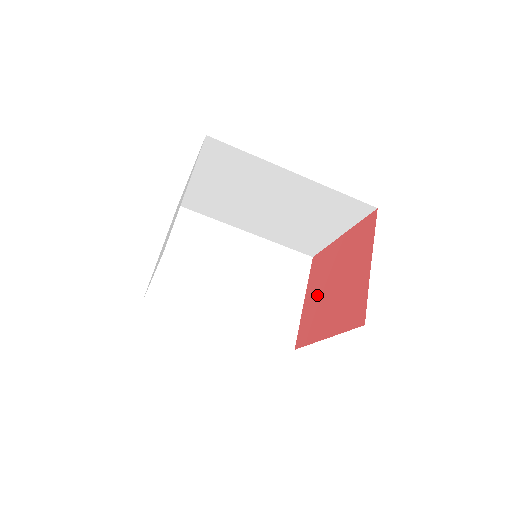
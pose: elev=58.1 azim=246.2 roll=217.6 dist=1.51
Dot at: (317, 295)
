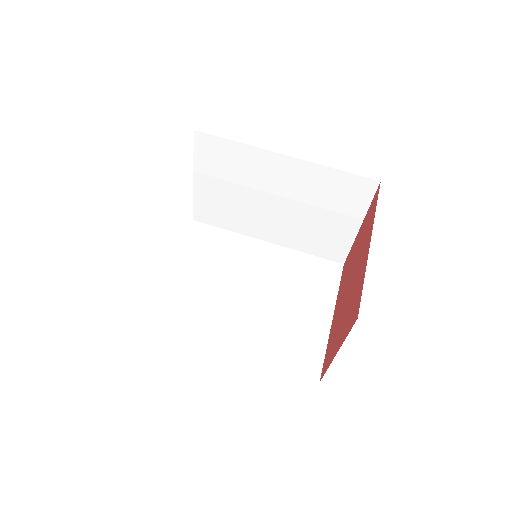
Dot at: (343, 316)
